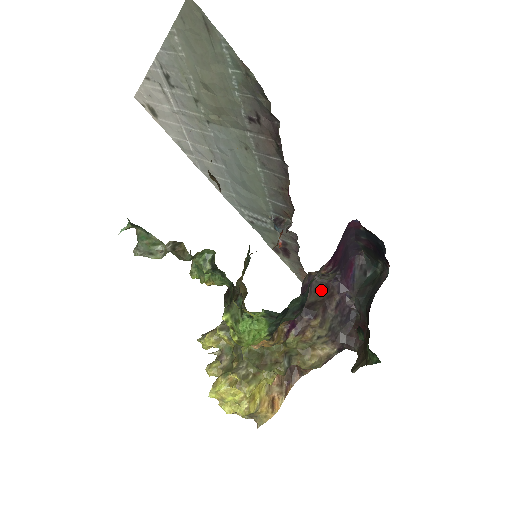
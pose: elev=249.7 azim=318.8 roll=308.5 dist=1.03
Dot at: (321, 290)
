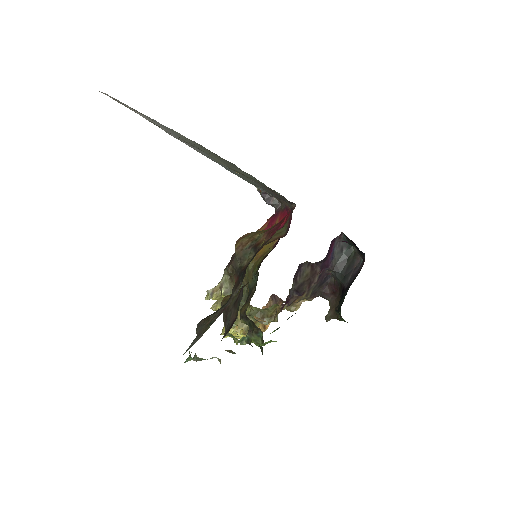
Dot at: (308, 272)
